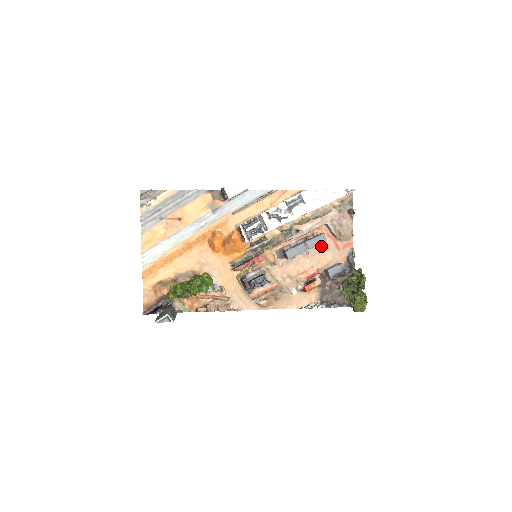
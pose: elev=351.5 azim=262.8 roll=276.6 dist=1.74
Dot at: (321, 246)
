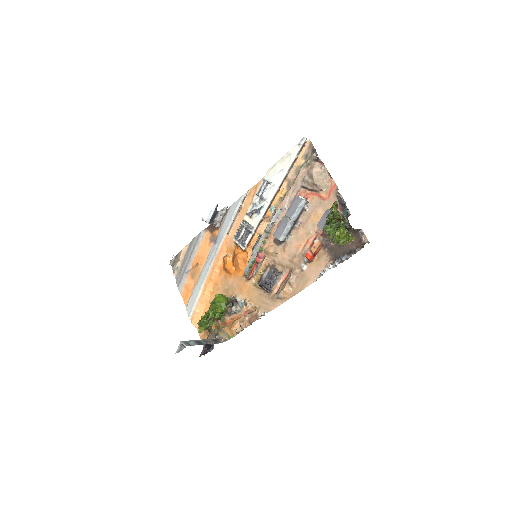
Dot at: (308, 209)
